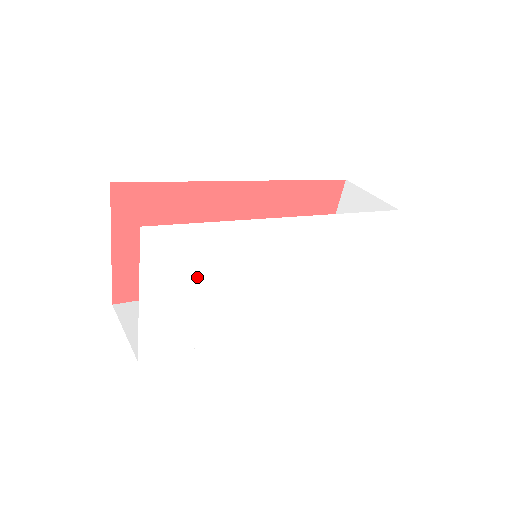
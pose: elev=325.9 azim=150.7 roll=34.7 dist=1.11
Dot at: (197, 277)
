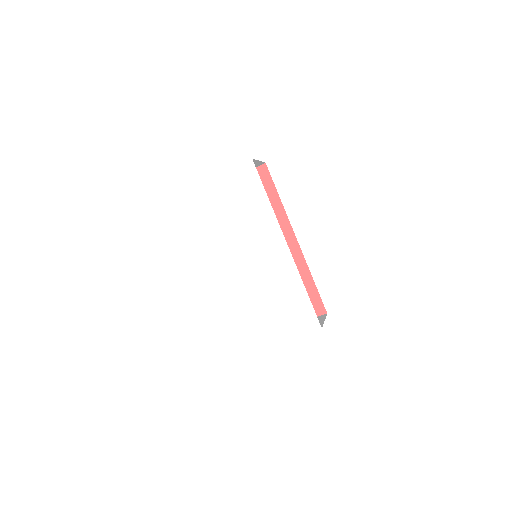
Dot at: (235, 204)
